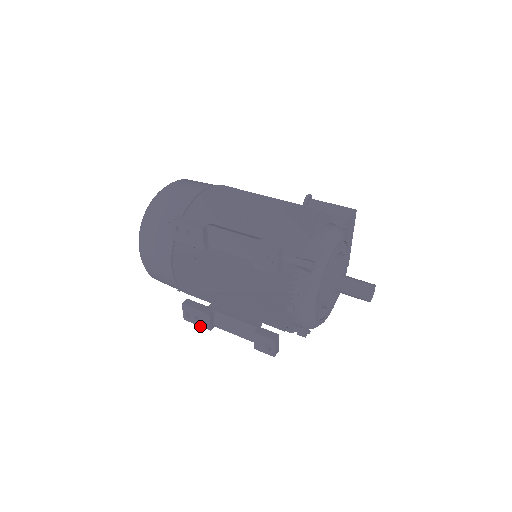
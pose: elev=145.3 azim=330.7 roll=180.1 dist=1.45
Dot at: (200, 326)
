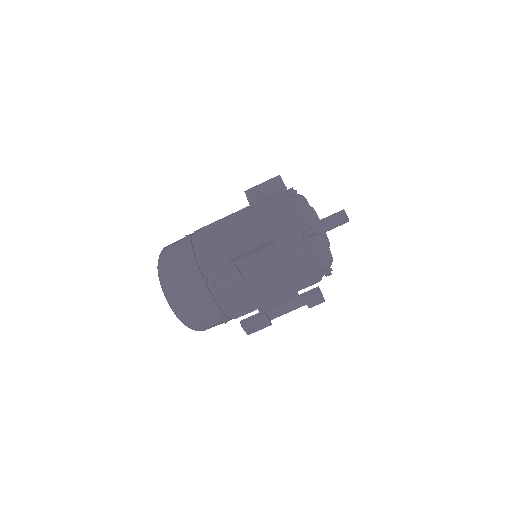
Dot at: occluded
